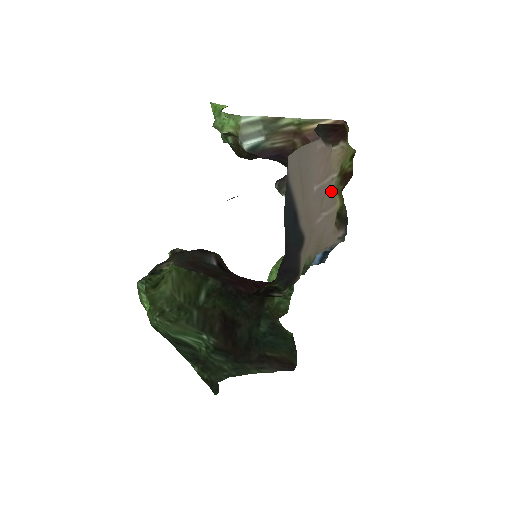
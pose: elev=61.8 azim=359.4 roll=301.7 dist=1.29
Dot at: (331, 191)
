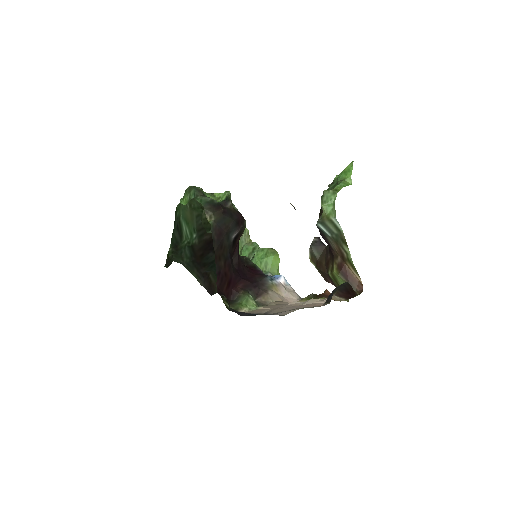
Dot at: occluded
